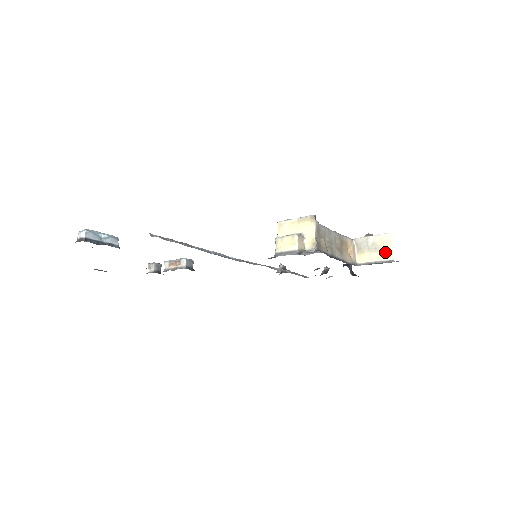
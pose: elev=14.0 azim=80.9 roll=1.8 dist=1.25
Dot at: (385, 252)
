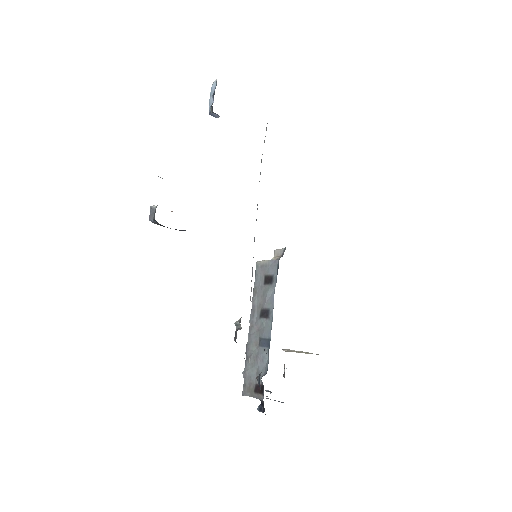
Dot at: occluded
